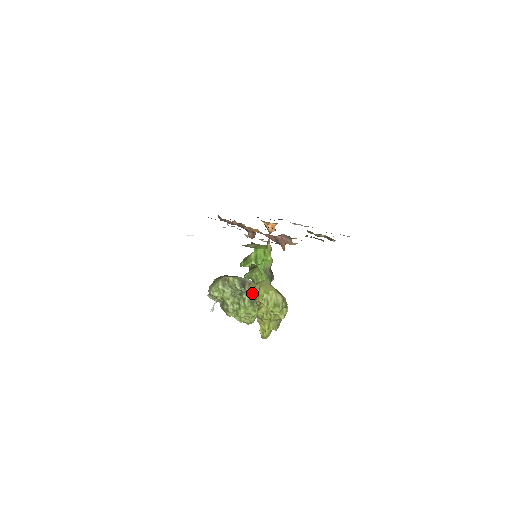
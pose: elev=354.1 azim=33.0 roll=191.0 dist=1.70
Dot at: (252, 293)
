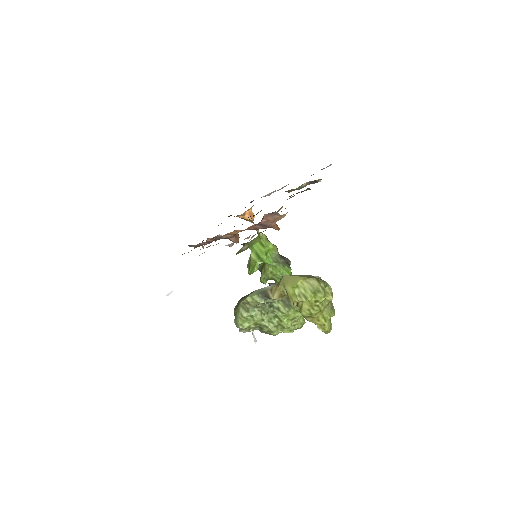
Dot at: (281, 297)
